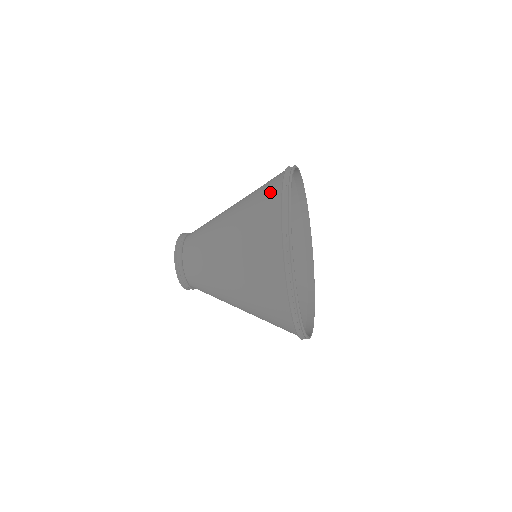
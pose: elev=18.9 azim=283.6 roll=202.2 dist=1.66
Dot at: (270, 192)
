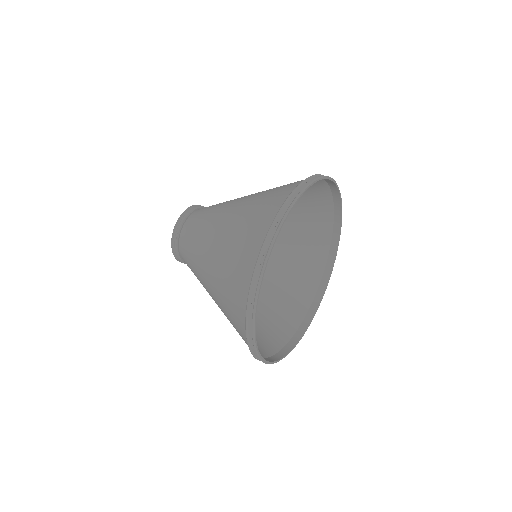
Dot at: (252, 242)
